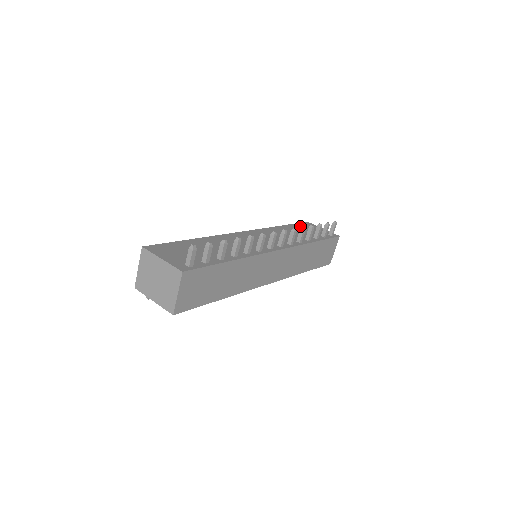
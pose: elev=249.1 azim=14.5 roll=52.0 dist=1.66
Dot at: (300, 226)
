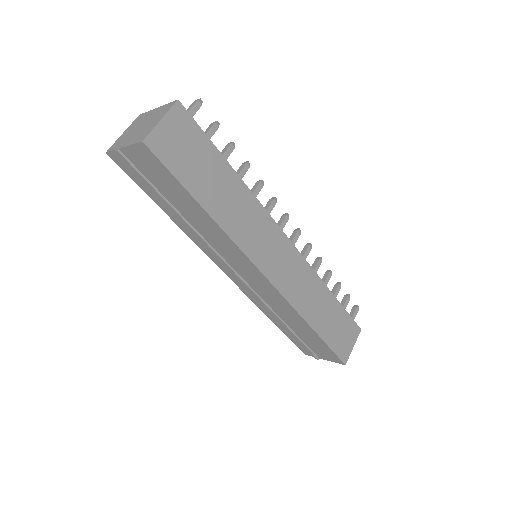
Dot at: occluded
